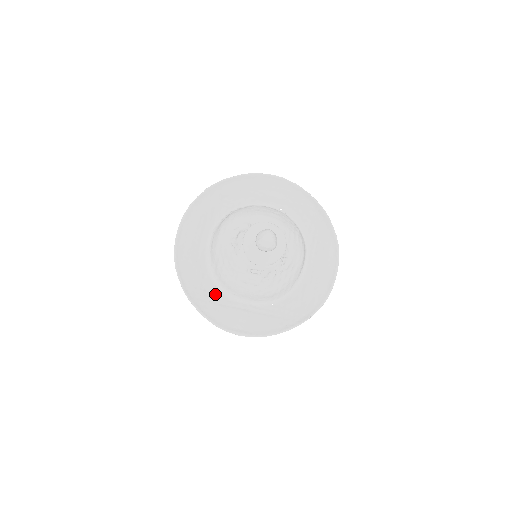
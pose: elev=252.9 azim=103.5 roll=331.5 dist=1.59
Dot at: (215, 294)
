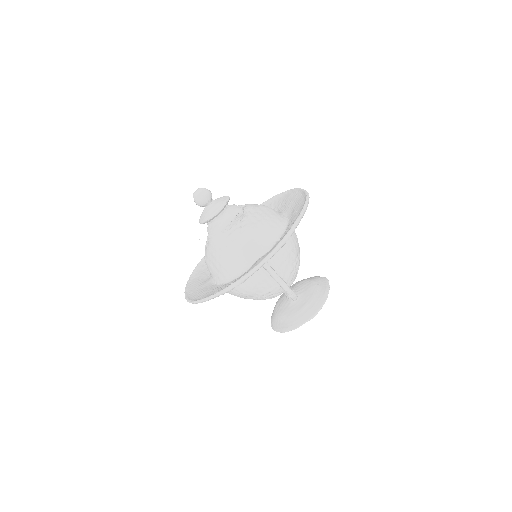
Dot at: (233, 281)
